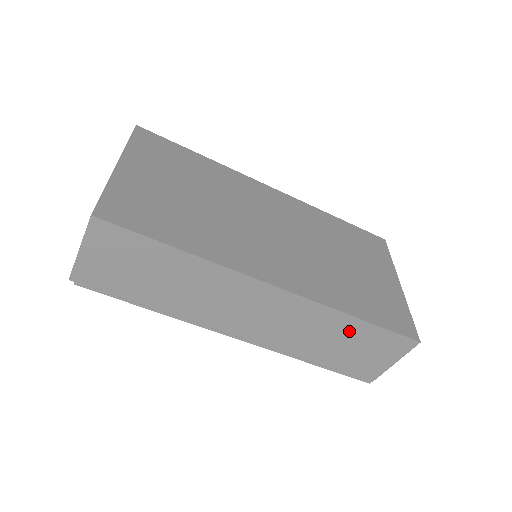
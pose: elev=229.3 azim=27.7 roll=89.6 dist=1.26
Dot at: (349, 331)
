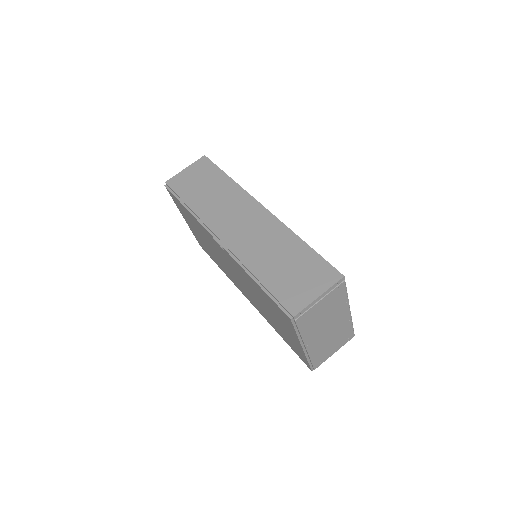
Dot at: (294, 251)
